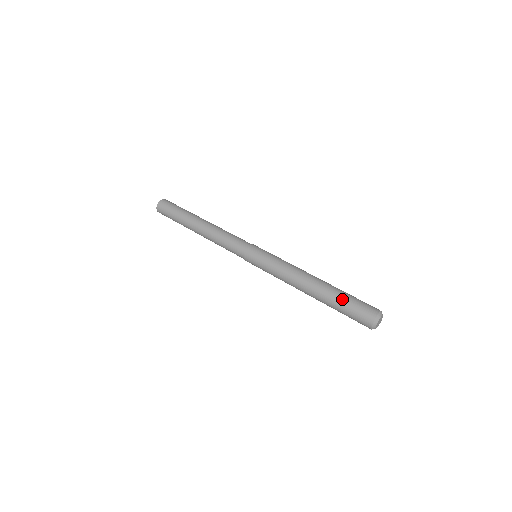
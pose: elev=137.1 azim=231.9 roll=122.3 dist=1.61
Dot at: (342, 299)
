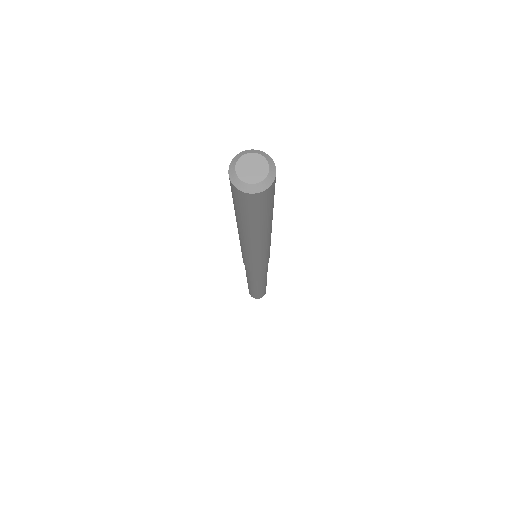
Dot at: occluded
